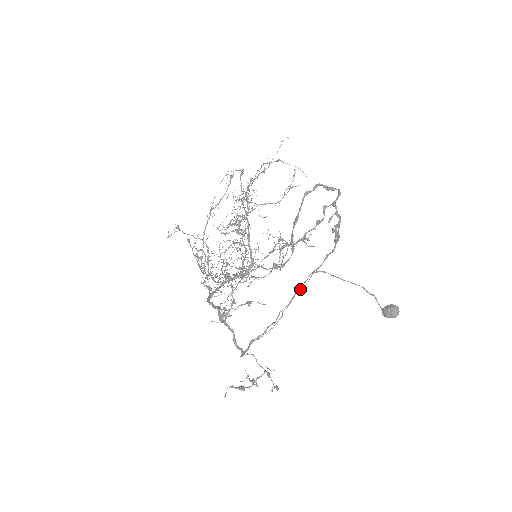
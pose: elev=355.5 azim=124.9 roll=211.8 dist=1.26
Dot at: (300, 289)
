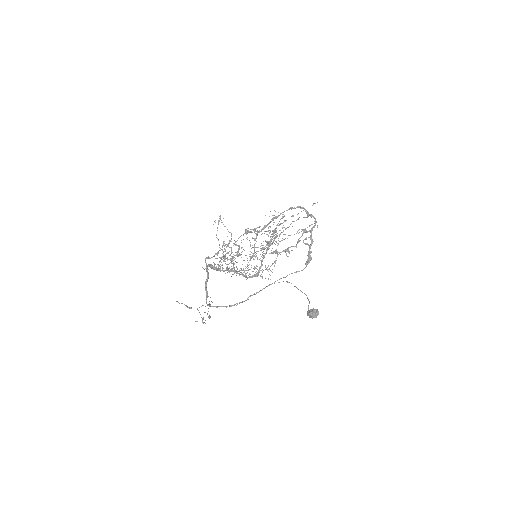
Dot at: (269, 285)
